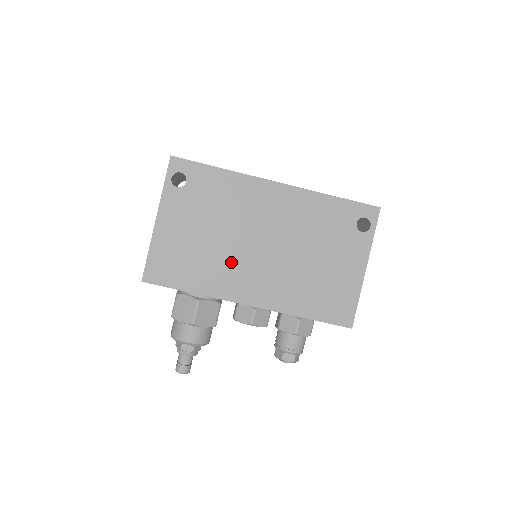
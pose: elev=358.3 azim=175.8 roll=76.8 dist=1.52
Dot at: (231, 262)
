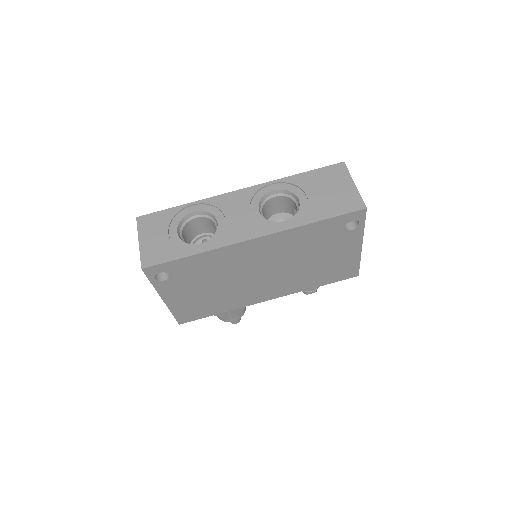
Dot at: (241, 291)
